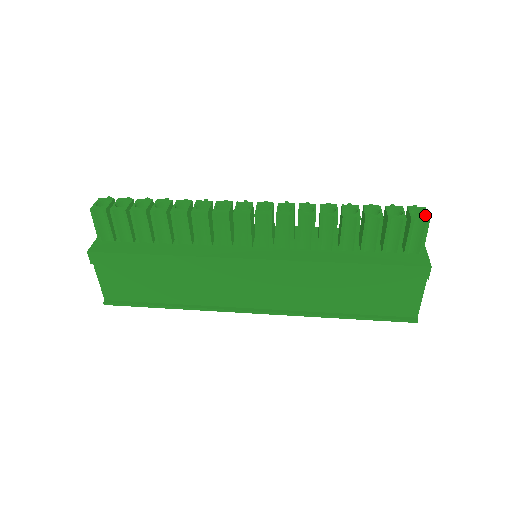
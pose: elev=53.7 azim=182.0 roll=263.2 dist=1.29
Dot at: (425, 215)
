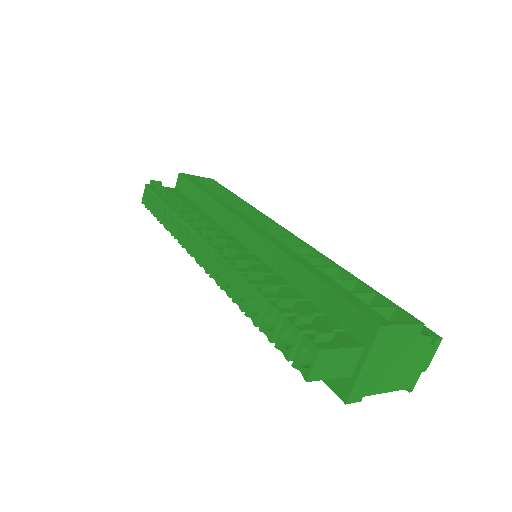
Dot at: (307, 368)
